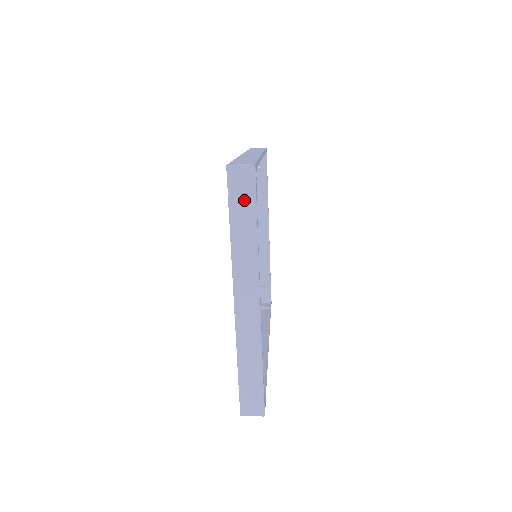
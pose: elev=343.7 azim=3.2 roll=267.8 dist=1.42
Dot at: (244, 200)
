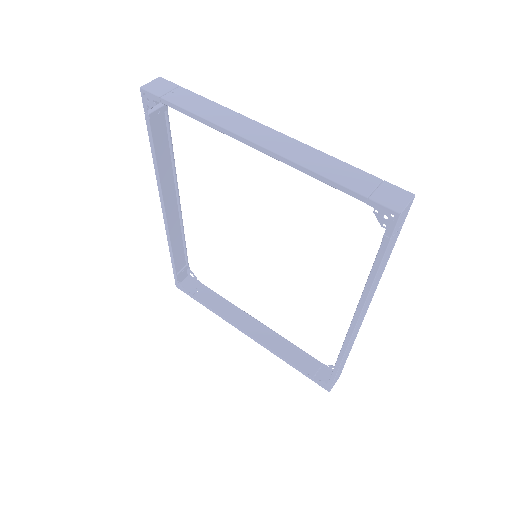
Dot at: (176, 93)
